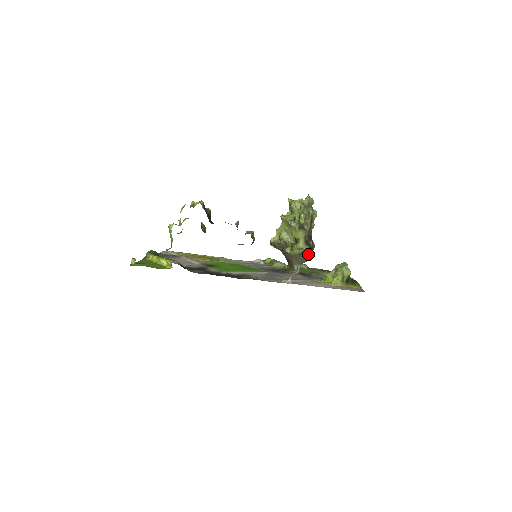
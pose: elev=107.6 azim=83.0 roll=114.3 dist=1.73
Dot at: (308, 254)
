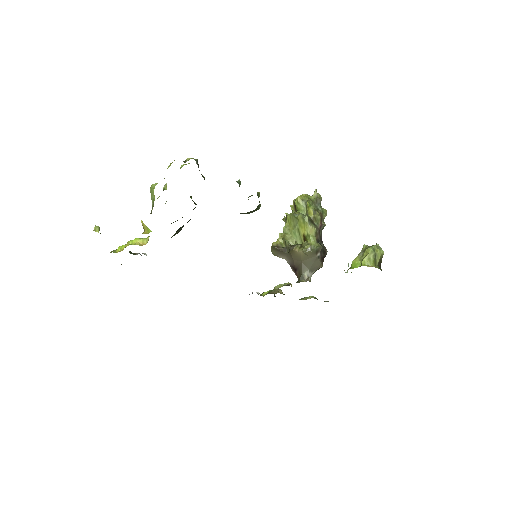
Dot at: (321, 256)
